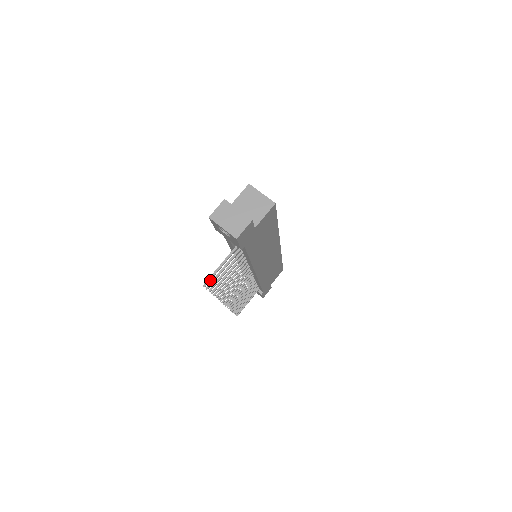
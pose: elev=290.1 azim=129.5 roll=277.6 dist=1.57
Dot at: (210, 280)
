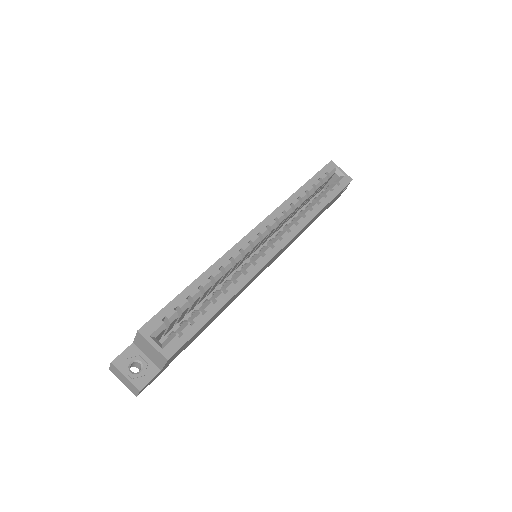
Dot at: occluded
